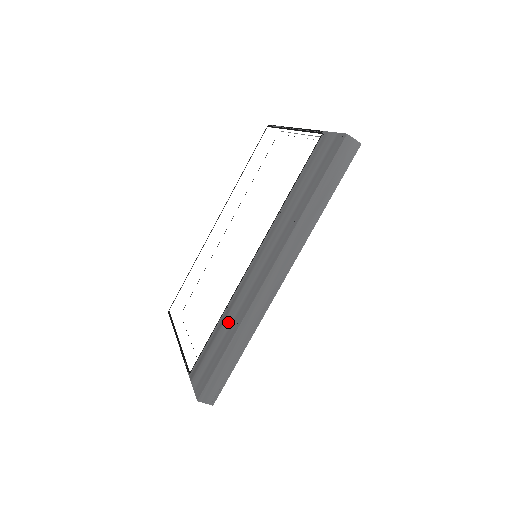
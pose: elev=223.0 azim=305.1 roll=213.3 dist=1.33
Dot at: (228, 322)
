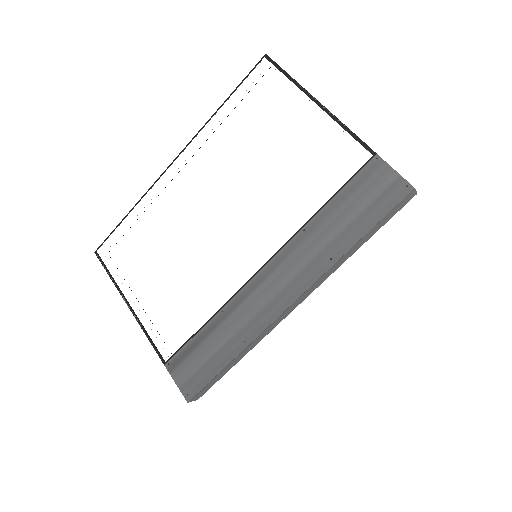
Dot at: (227, 332)
